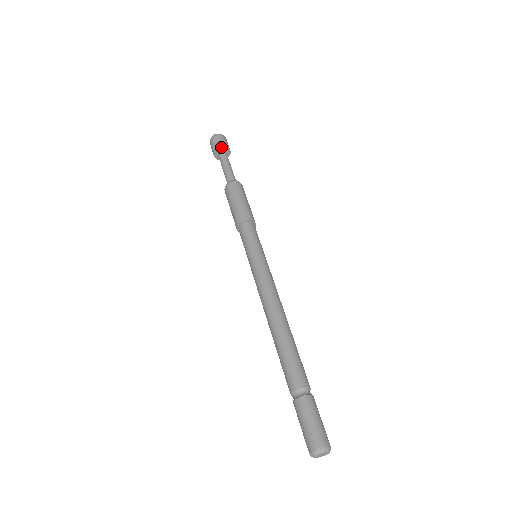
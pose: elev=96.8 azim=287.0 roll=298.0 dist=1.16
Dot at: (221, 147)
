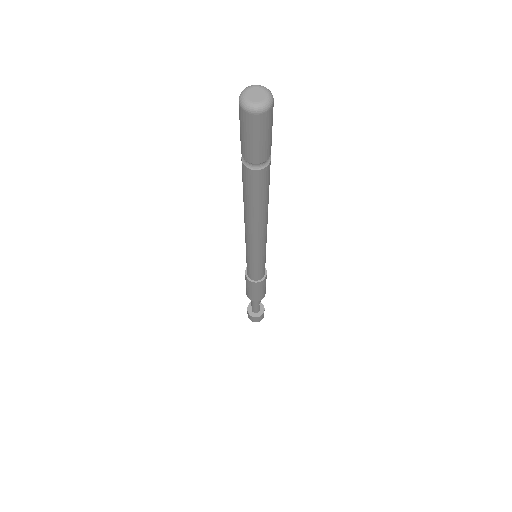
Dot at: occluded
